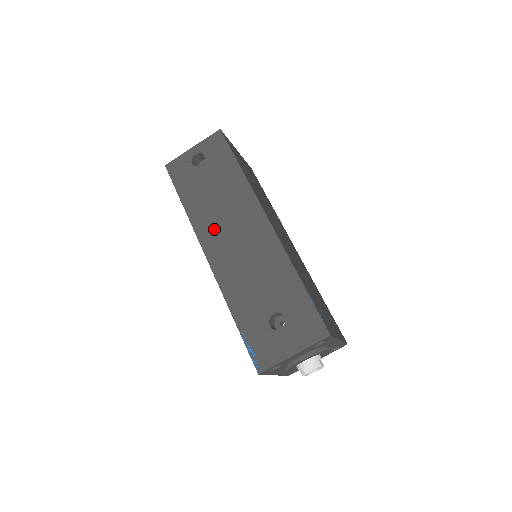
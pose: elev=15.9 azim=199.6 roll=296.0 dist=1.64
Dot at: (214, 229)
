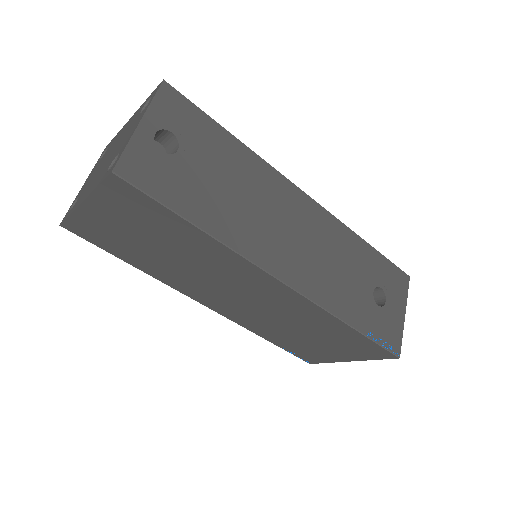
Dot at: (265, 239)
